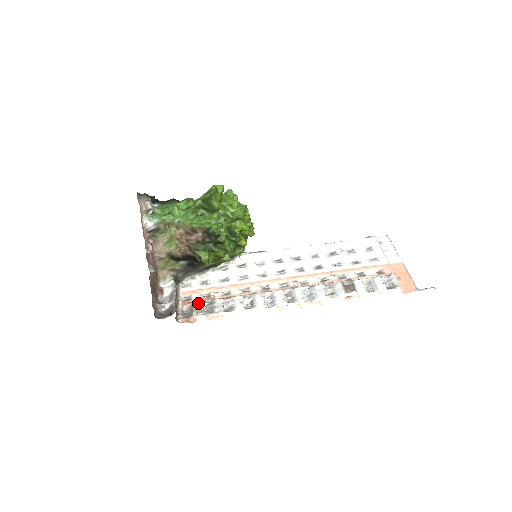
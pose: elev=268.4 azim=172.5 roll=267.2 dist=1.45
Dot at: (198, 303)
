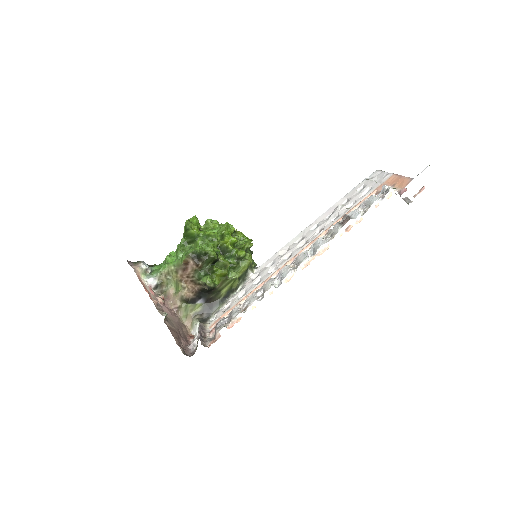
Dot at: (219, 322)
